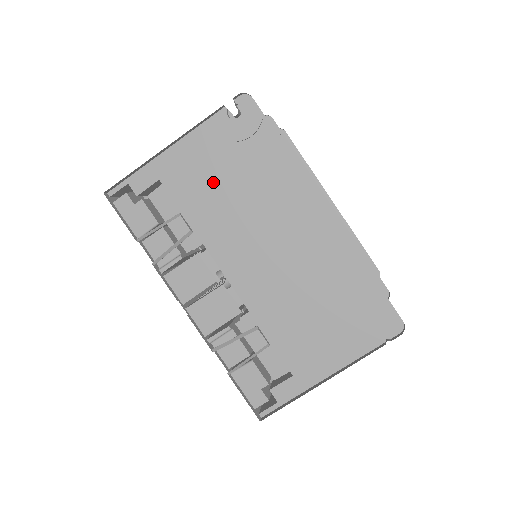
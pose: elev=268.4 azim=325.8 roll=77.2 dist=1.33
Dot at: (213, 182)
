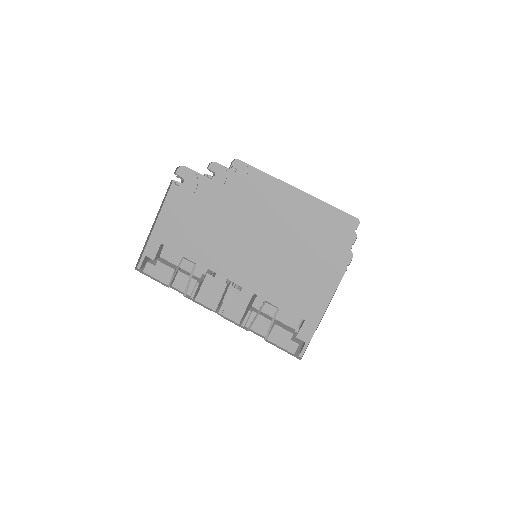
Dot at: (191, 228)
